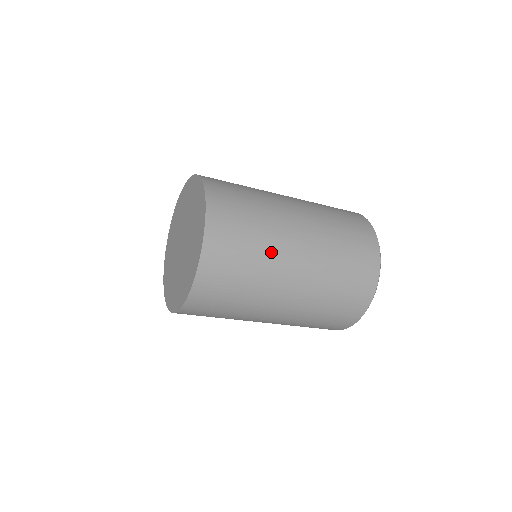
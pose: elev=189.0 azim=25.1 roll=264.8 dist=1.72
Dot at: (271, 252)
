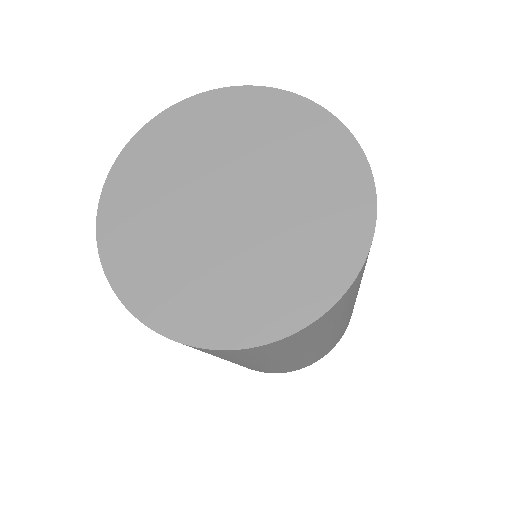
Dot at: occluded
